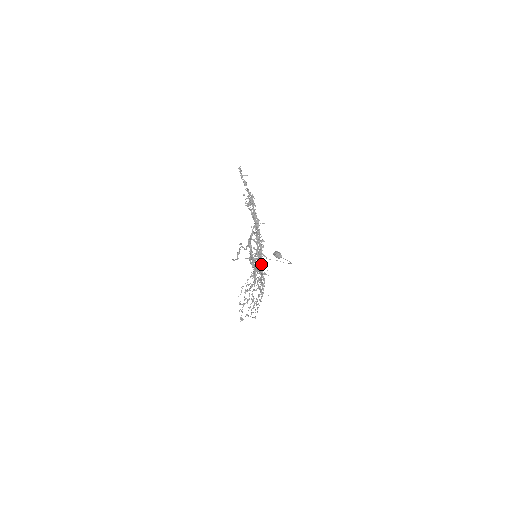
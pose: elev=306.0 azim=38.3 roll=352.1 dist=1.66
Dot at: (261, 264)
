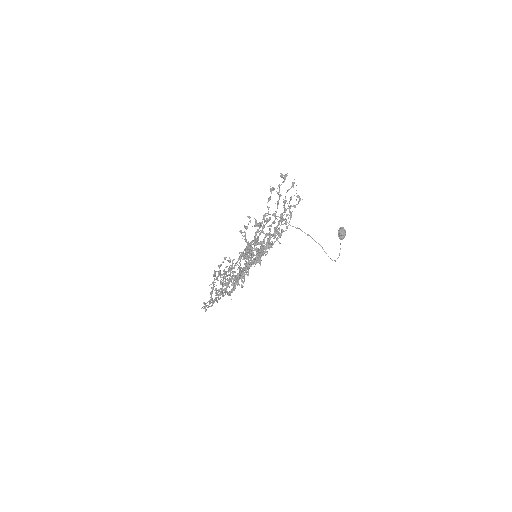
Dot at: occluded
